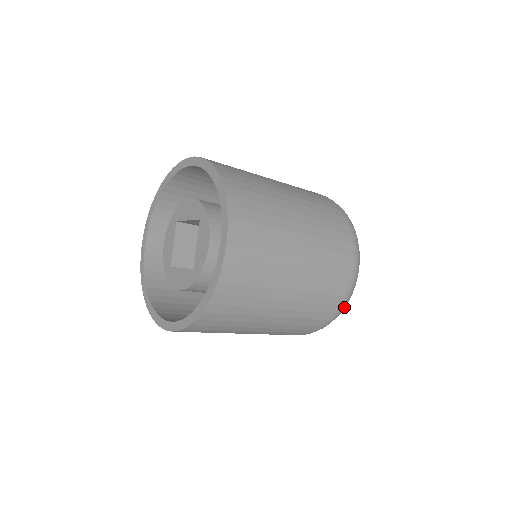
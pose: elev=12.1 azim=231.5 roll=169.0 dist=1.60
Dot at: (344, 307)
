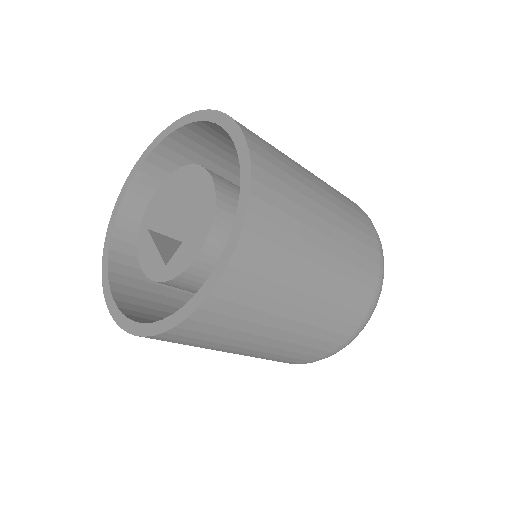
Dot at: occluded
